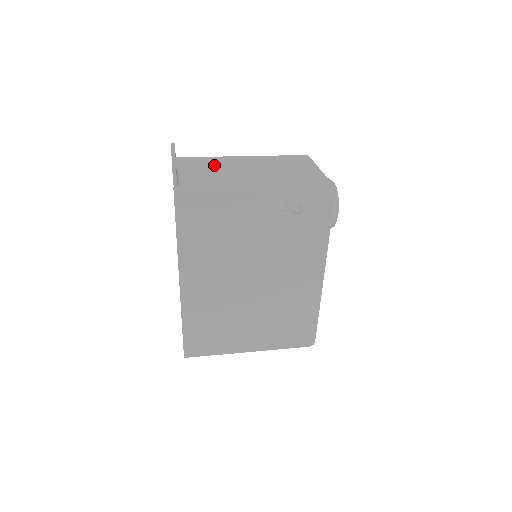
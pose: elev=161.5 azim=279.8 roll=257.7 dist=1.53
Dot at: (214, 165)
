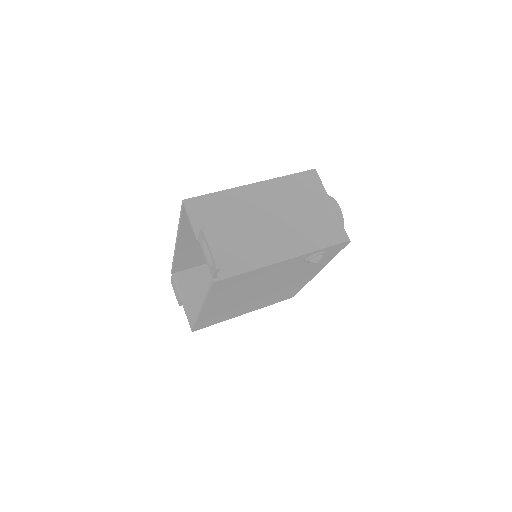
Dot at: (232, 215)
